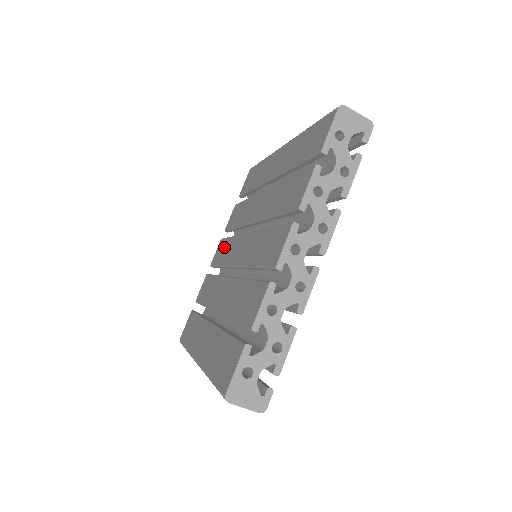
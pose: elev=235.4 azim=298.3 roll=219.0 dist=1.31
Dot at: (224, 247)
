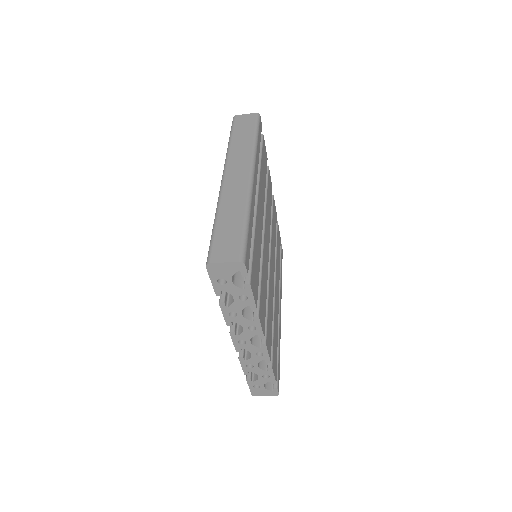
Dot at: occluded
